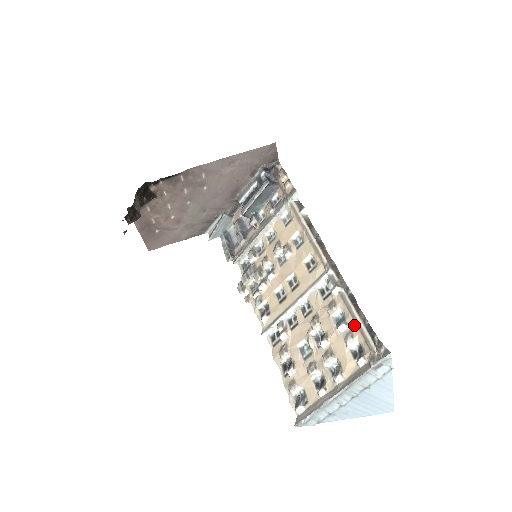
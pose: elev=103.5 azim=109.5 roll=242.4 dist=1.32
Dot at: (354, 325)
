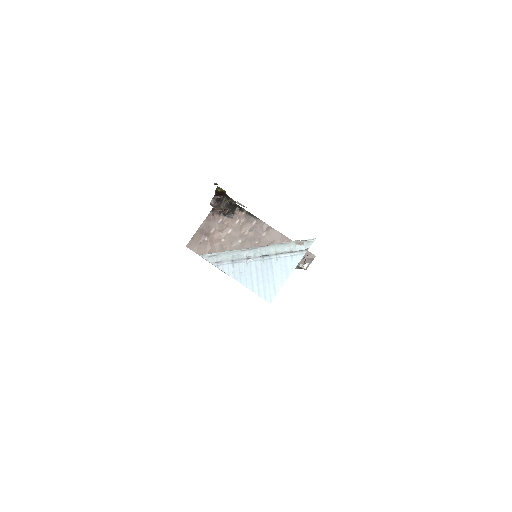
Dot at: occluded
